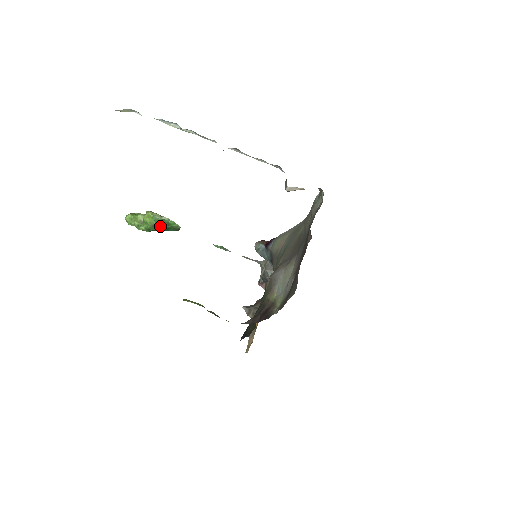
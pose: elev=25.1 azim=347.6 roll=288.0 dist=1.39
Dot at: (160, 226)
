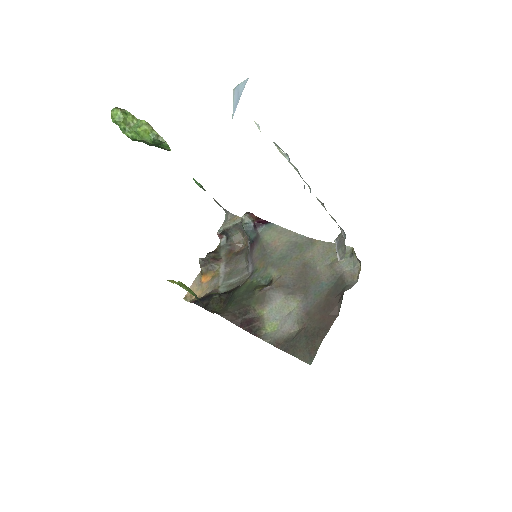
Dot at: (152, 144)
